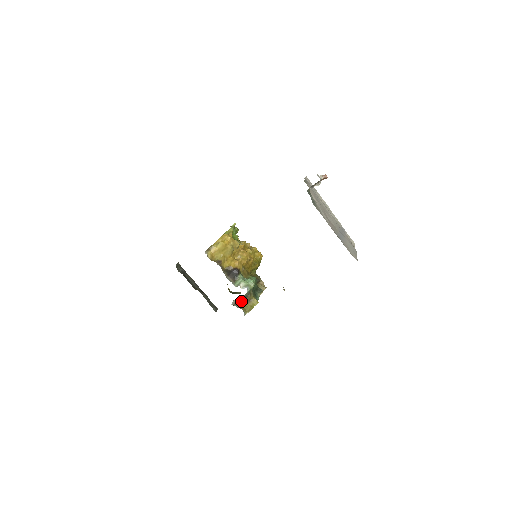
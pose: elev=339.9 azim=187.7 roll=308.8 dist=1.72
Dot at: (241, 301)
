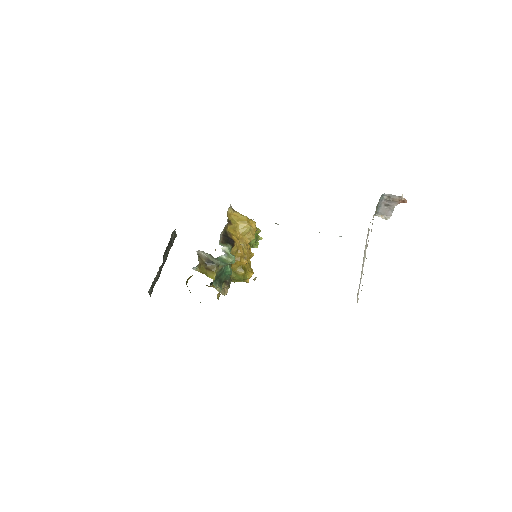
Dot at: (205, 261)
